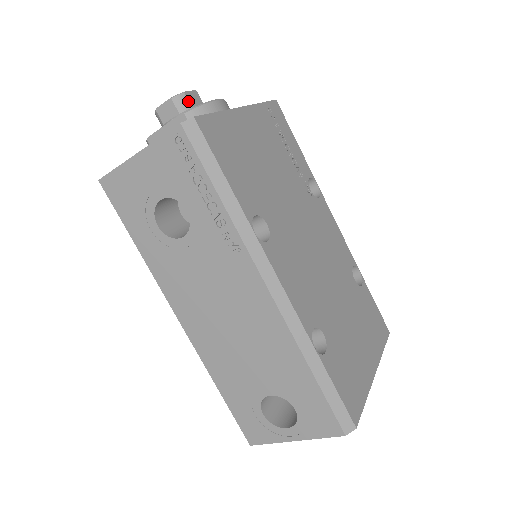
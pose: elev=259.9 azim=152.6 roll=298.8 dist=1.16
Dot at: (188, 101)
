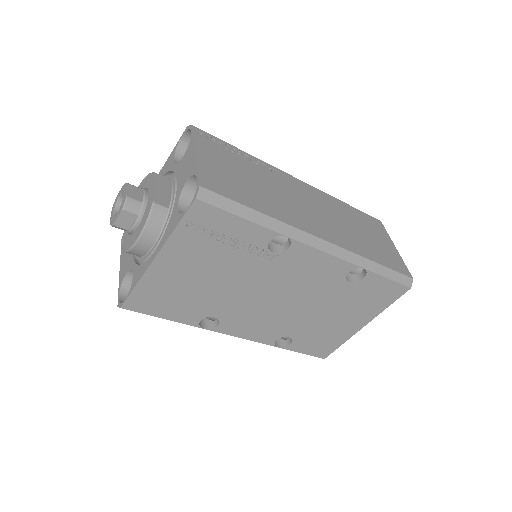
Dot at: (122, 228)
